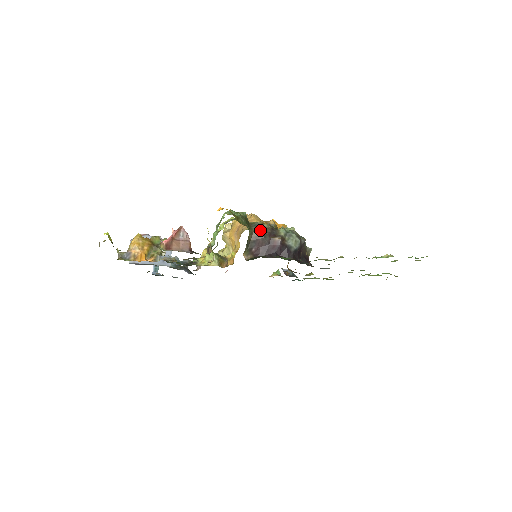
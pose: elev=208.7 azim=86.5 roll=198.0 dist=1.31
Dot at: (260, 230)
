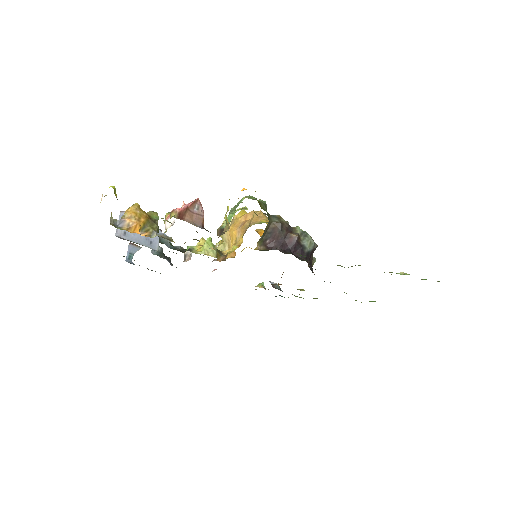
Dot at: (279, 222)
